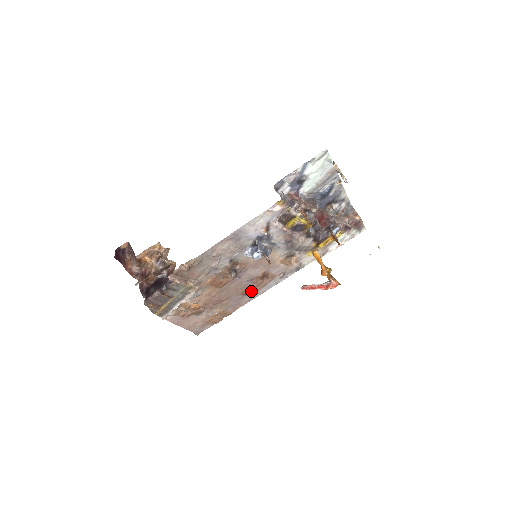
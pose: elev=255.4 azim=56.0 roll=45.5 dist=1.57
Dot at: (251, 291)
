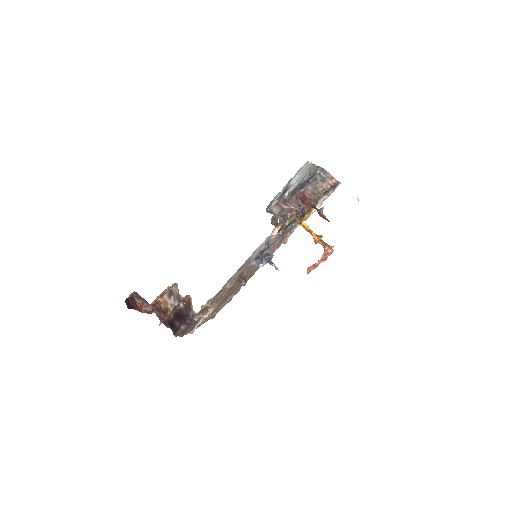
Dot at: occluded
